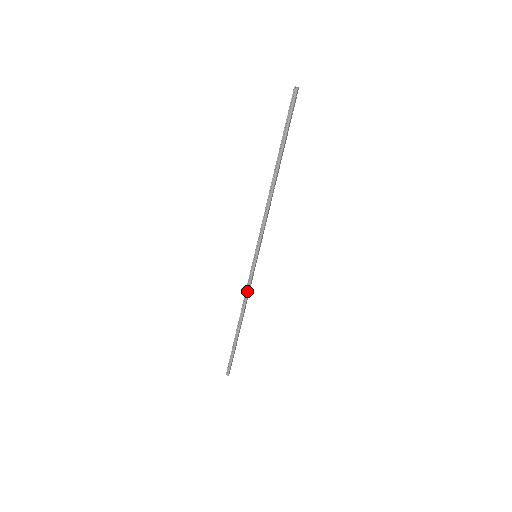
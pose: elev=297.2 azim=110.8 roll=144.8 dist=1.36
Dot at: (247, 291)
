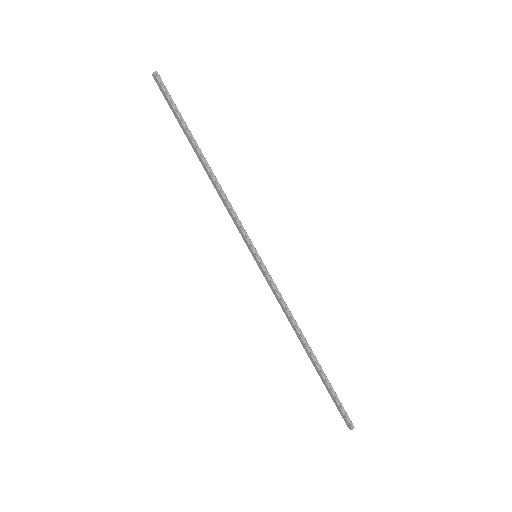
Dot at: (282, 301)
